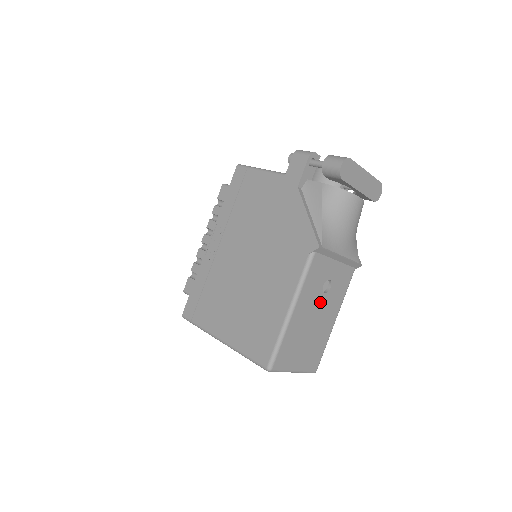
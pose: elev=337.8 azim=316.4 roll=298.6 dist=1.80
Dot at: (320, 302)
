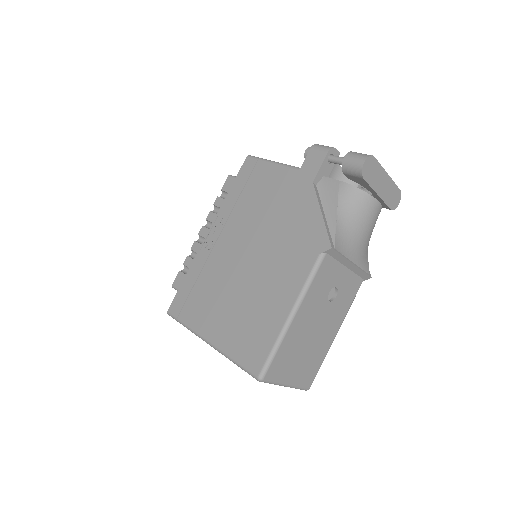
Dot at: (323, 311)
